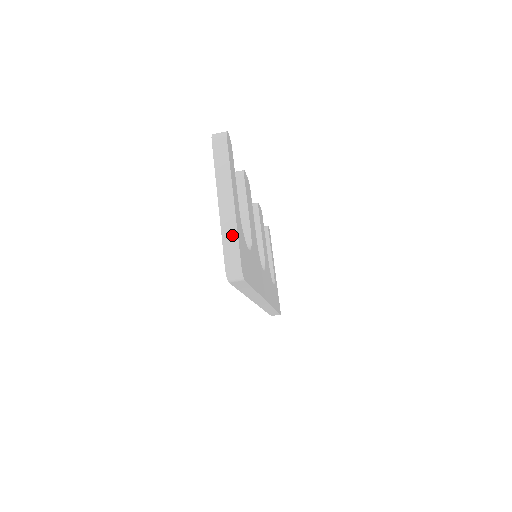
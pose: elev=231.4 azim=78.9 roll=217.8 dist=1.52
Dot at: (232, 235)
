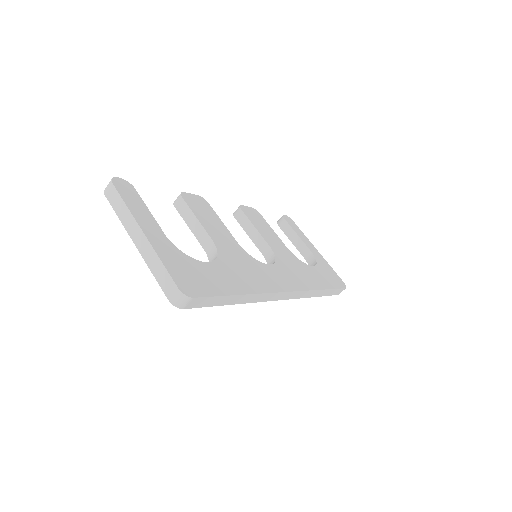
Dot at: (157, 265)
